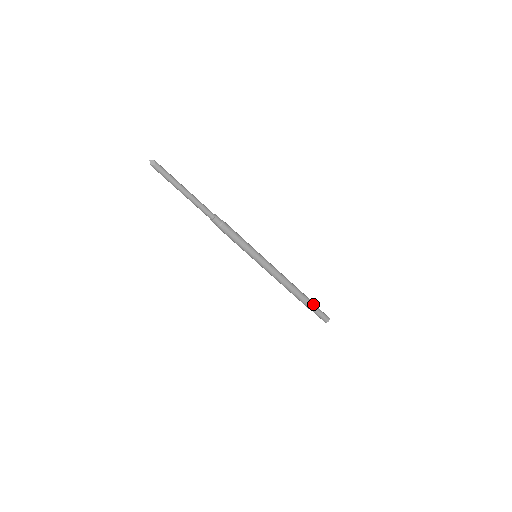
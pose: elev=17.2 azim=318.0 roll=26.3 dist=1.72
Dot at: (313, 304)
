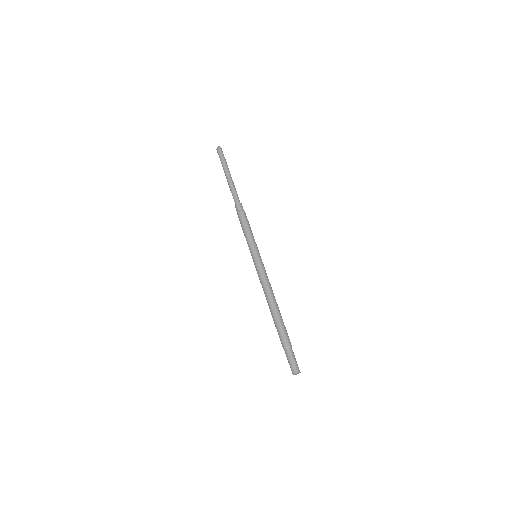
Dot at: (286, 340)
